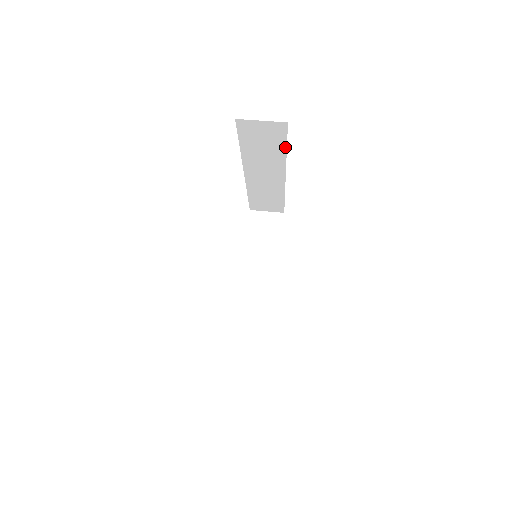
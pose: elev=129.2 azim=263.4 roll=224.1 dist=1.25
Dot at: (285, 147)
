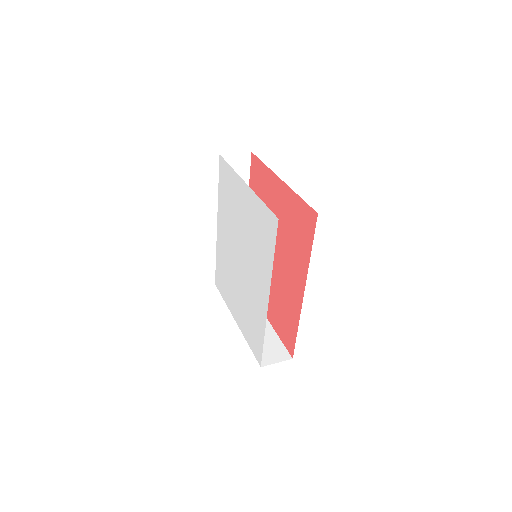
Dot at: (248, 181)
